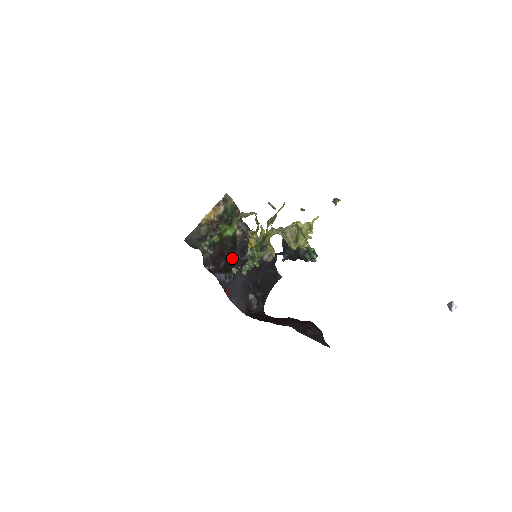
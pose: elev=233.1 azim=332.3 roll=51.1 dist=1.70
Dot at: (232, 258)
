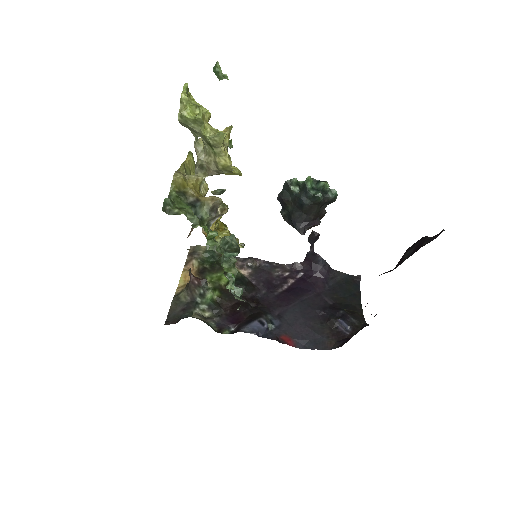
Dot at: (260, 302)
